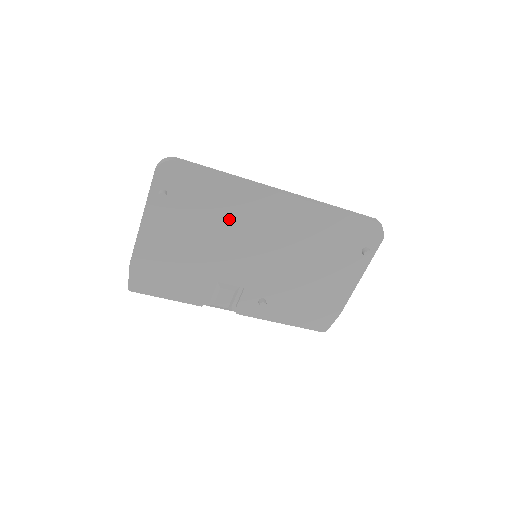
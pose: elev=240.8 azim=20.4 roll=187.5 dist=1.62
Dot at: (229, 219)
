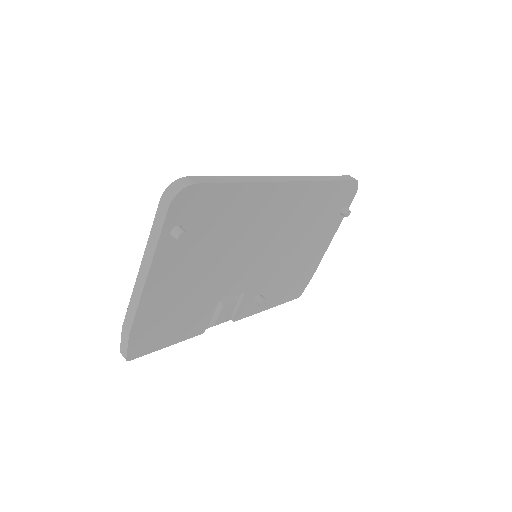
Dot at: (241, 230)
